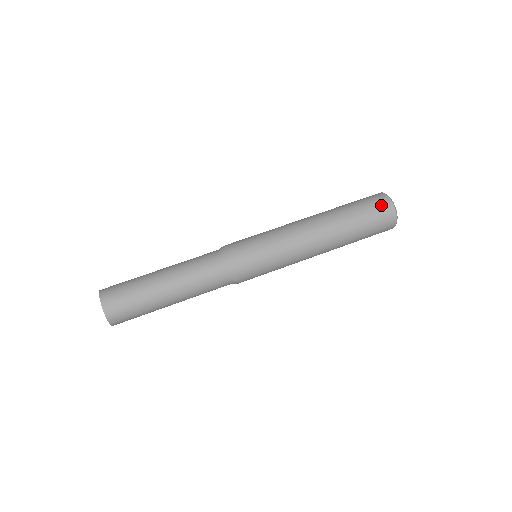
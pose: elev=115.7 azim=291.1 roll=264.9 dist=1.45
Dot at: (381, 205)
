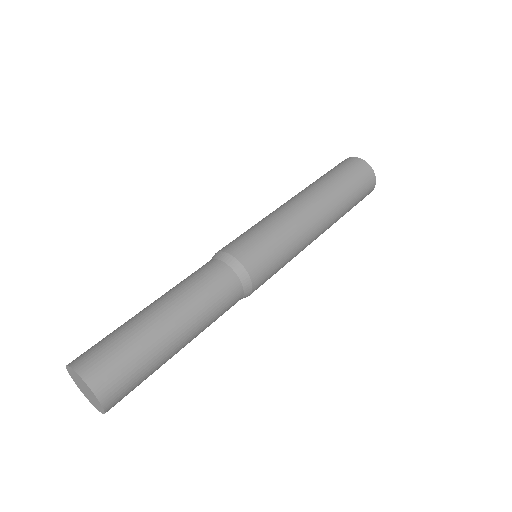
Dot at: (341, 163)
